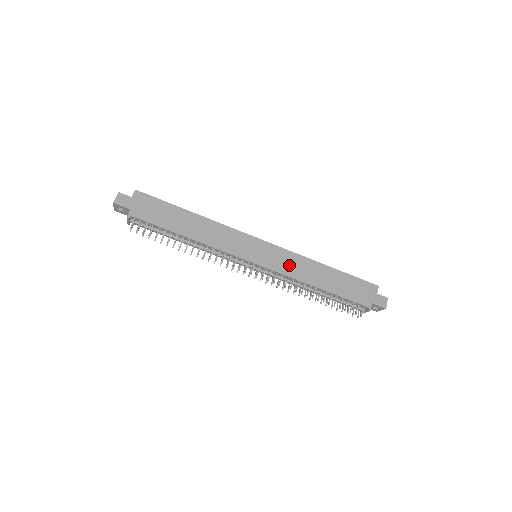
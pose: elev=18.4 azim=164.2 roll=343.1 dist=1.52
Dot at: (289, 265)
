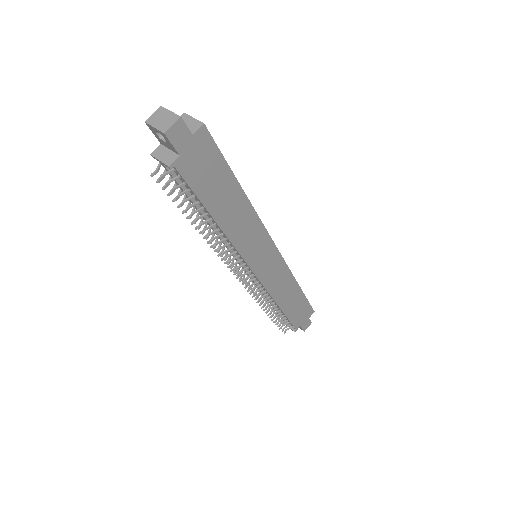
Dot at: (277, 280)
